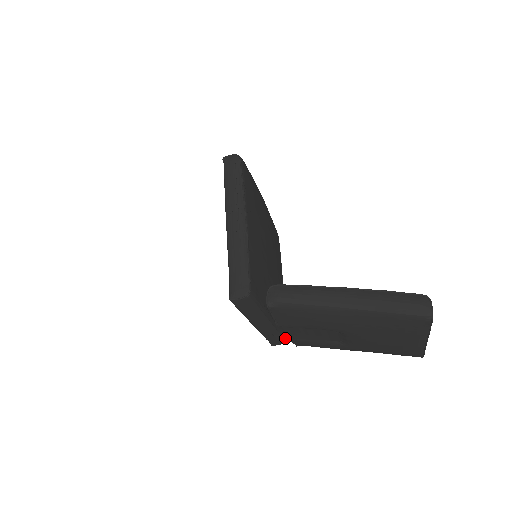
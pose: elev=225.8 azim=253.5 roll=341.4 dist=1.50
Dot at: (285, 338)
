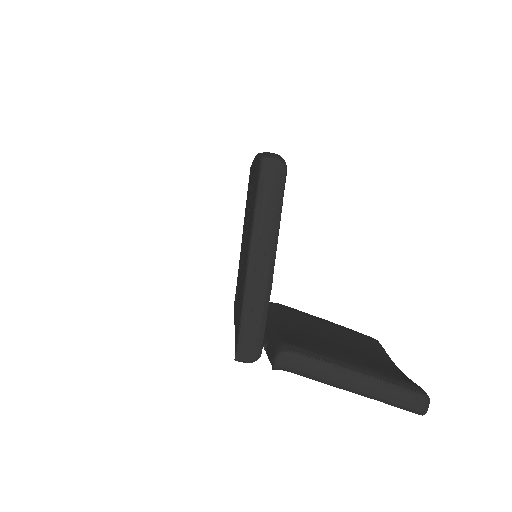
Dot at: occluded
